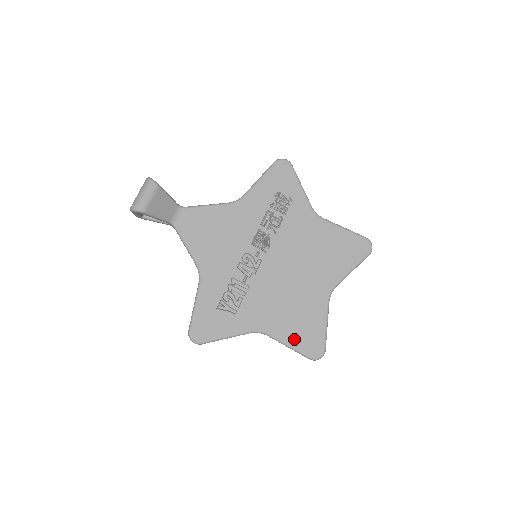
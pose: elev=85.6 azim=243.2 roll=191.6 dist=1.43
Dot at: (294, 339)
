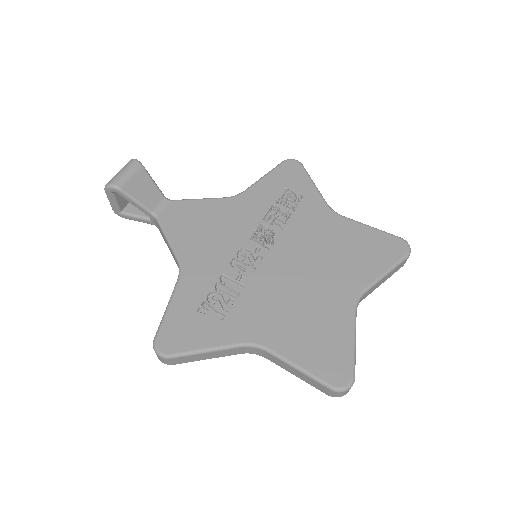
Dot at: (306, 357)
